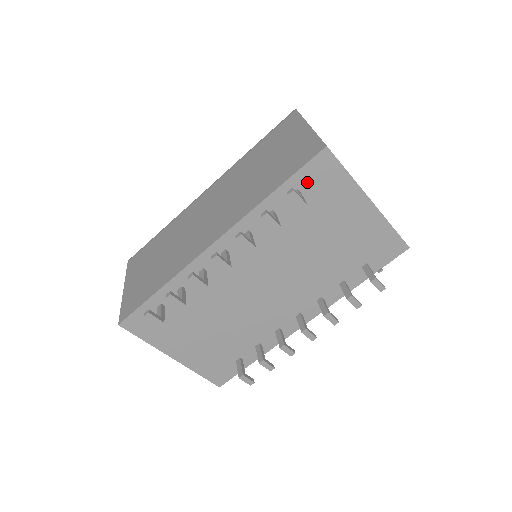
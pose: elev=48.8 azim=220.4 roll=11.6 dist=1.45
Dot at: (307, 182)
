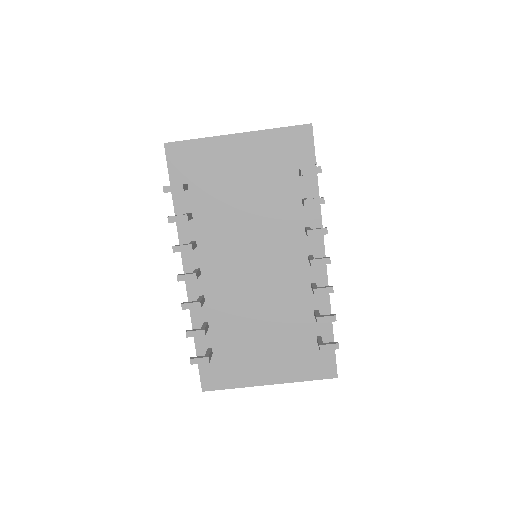
Dot at: (183, 174)
